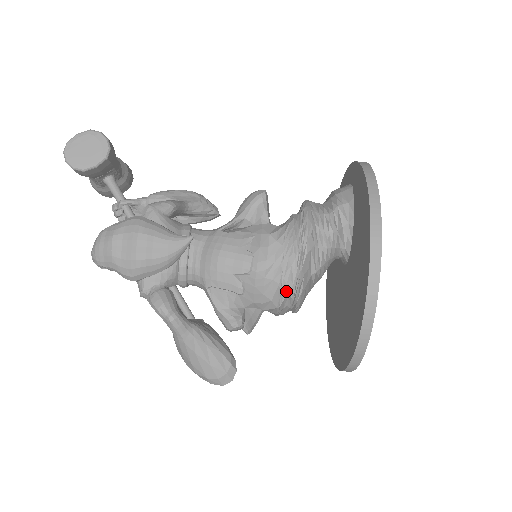
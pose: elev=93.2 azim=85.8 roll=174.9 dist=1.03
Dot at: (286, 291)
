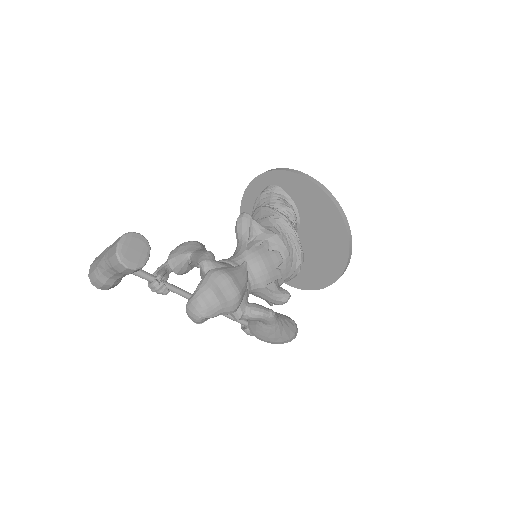
Dot at: (301, 259)
